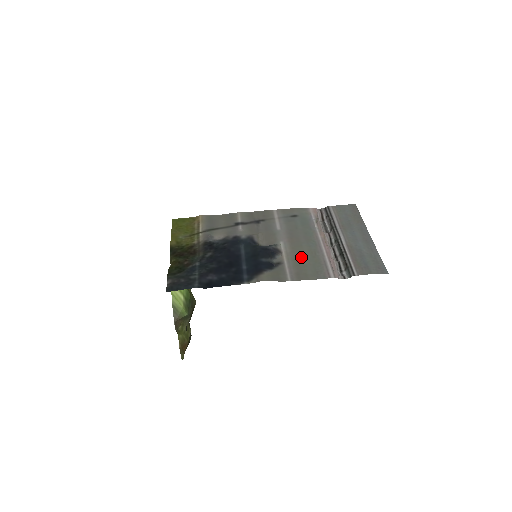
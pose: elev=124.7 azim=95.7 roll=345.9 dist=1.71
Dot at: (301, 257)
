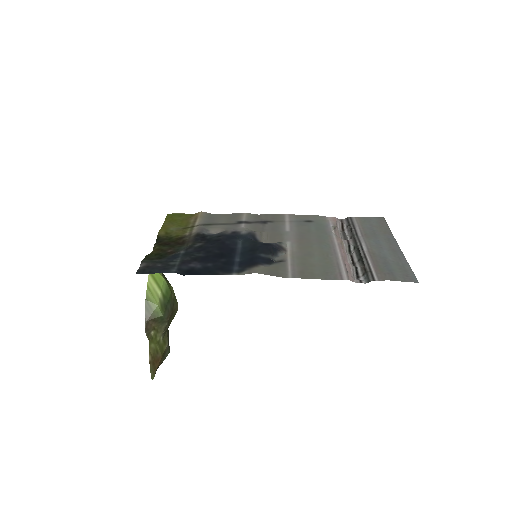
Dot at: (309, 257)
